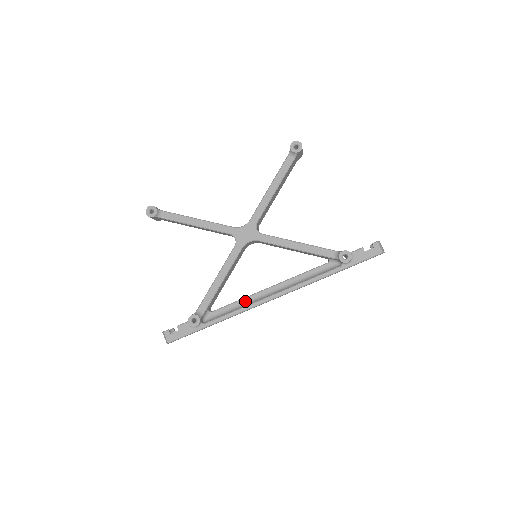
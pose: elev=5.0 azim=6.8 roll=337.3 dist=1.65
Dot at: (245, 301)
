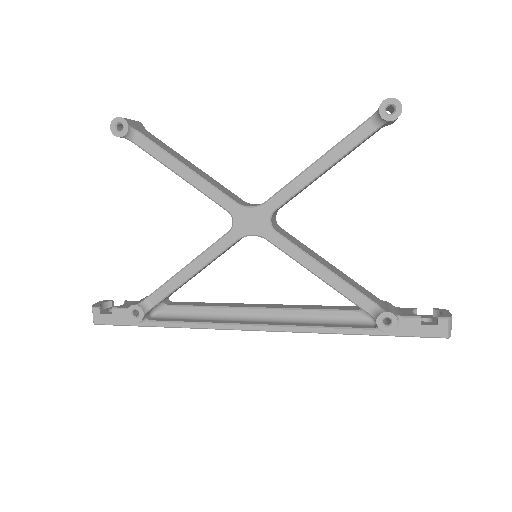
Dot at: (217, 311)
